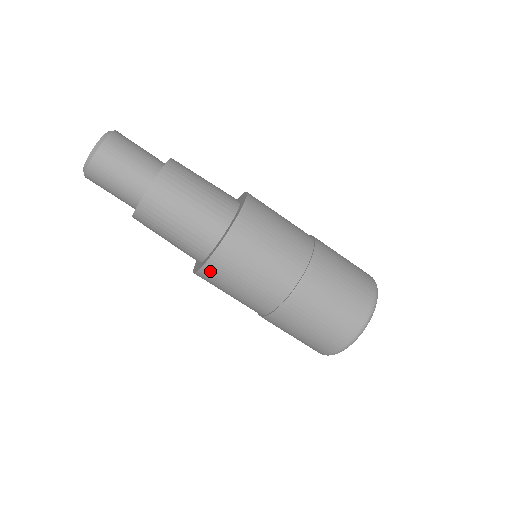
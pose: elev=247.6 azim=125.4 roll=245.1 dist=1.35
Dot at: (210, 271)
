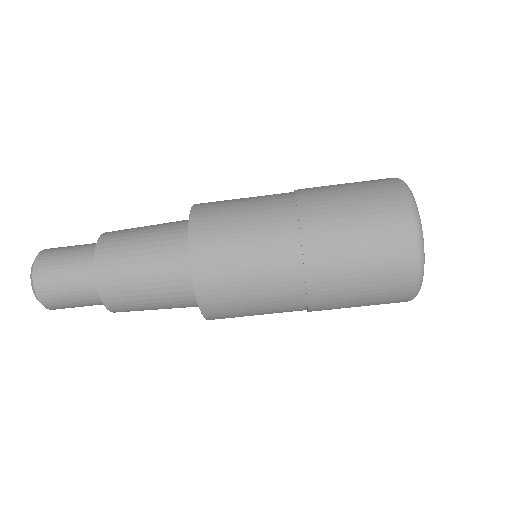
Dot at: occluded
